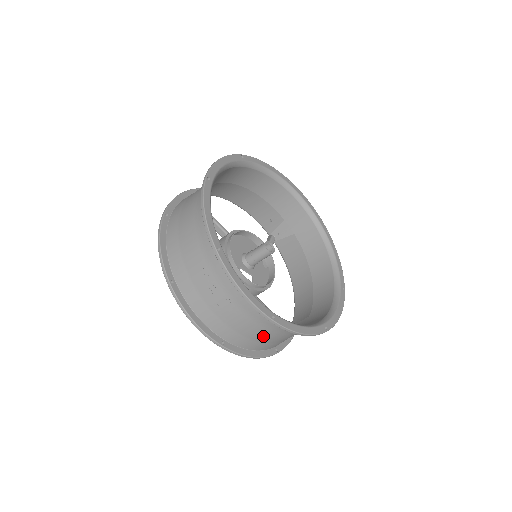
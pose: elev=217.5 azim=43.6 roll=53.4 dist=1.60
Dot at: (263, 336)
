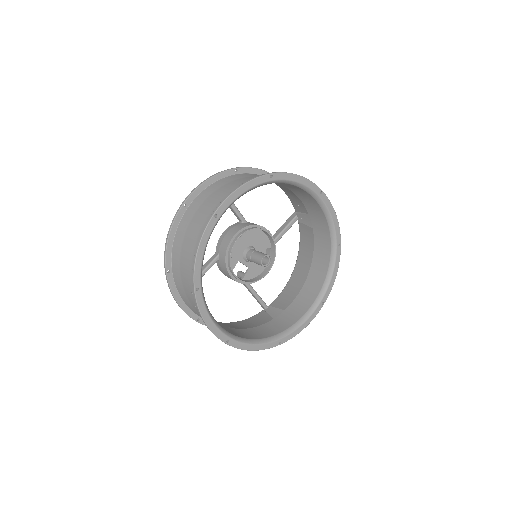
Dot at: occluded
